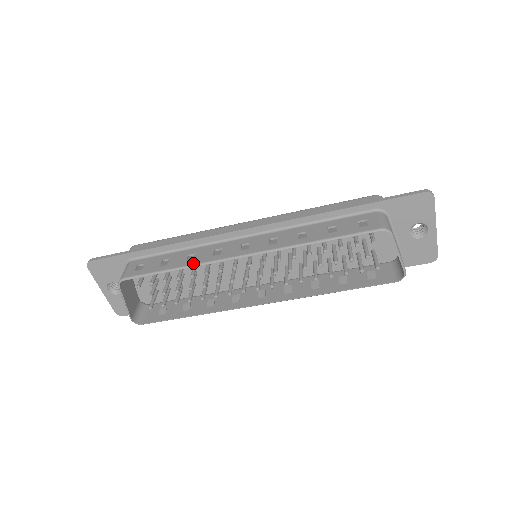
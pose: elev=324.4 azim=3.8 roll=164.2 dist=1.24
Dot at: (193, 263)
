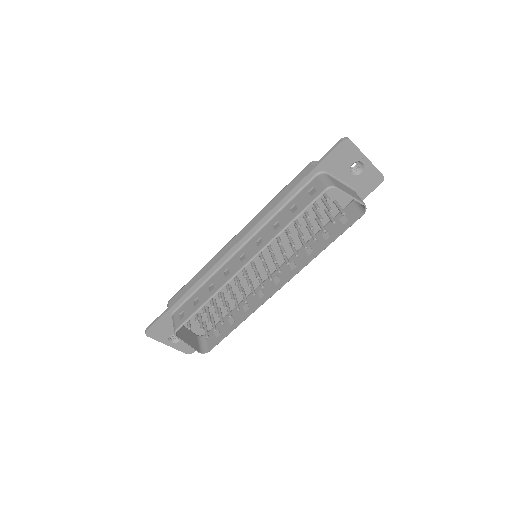
Dot at: (215, 291)
